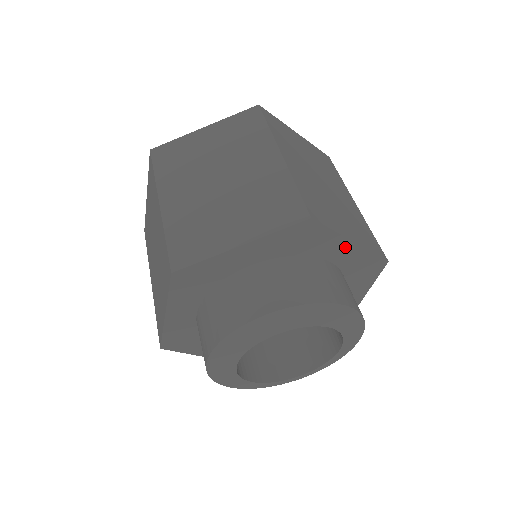
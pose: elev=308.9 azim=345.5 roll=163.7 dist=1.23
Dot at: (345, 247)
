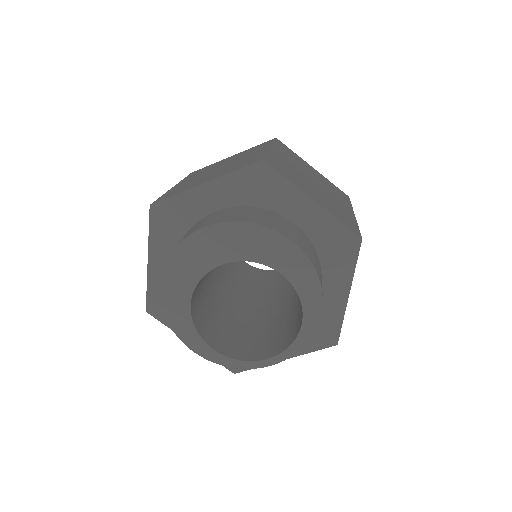
Dot at: (306, 206)
